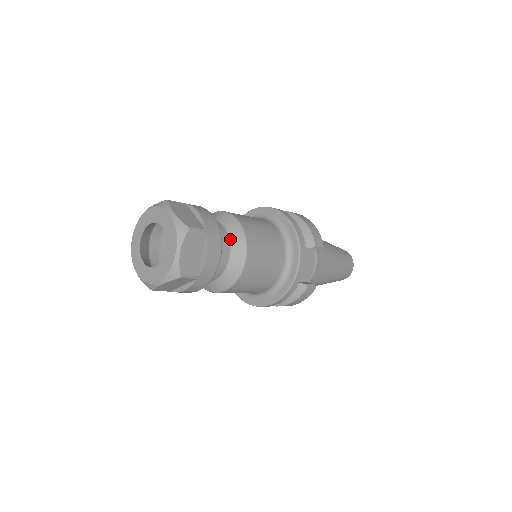
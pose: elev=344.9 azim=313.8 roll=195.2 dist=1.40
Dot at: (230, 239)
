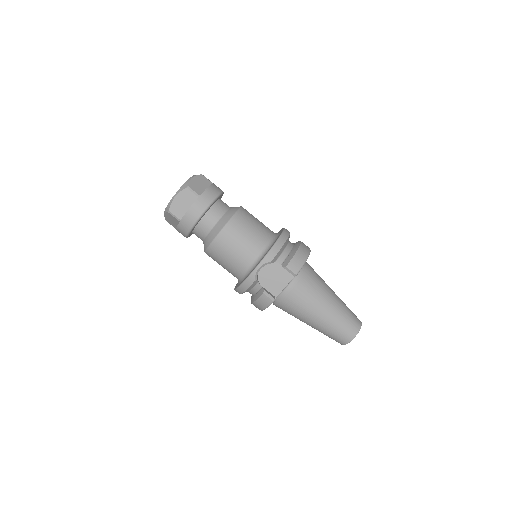
Dot at: (222, 217)
